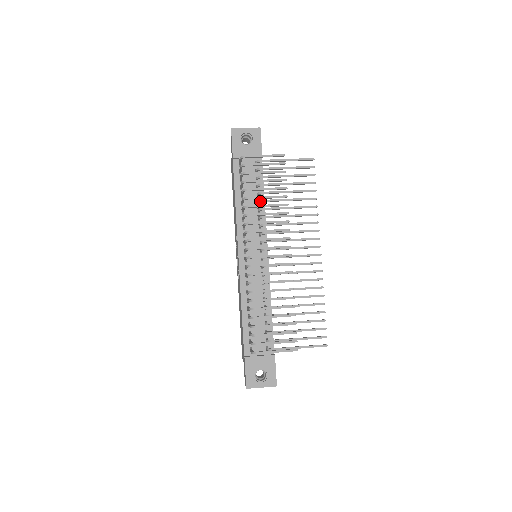
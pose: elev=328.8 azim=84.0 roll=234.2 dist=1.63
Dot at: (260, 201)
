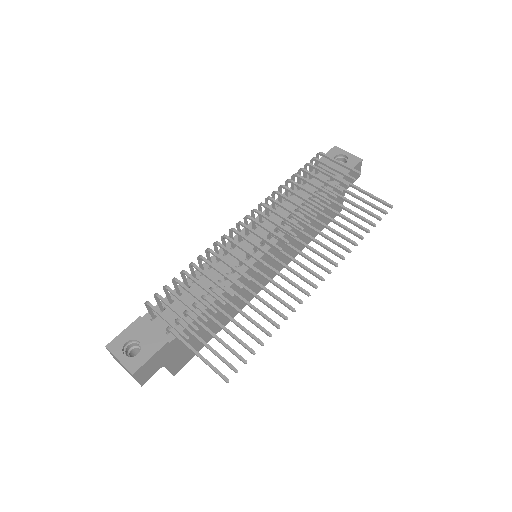
Dot at: (303, 203)
